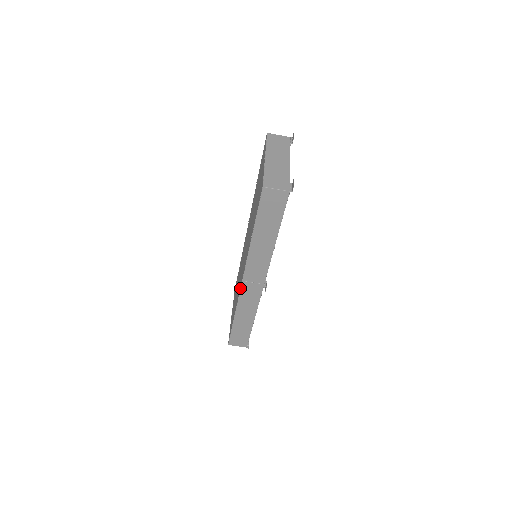
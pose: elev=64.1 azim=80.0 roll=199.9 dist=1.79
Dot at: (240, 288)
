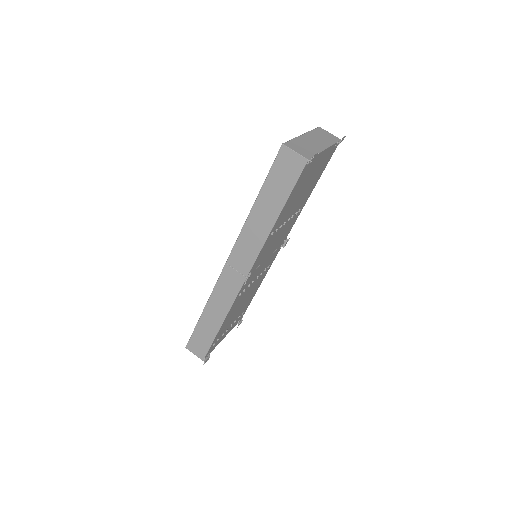
Dot at: (221, 272)
